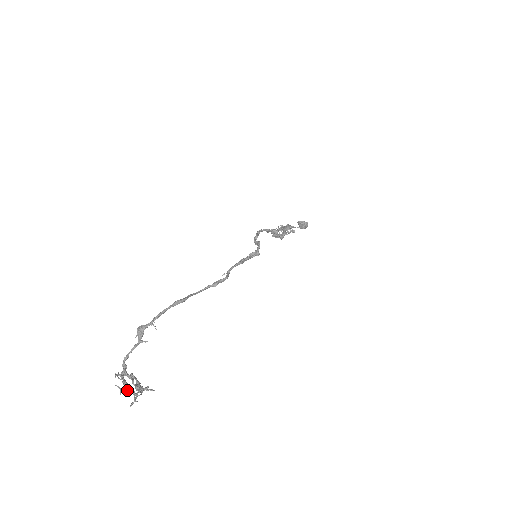
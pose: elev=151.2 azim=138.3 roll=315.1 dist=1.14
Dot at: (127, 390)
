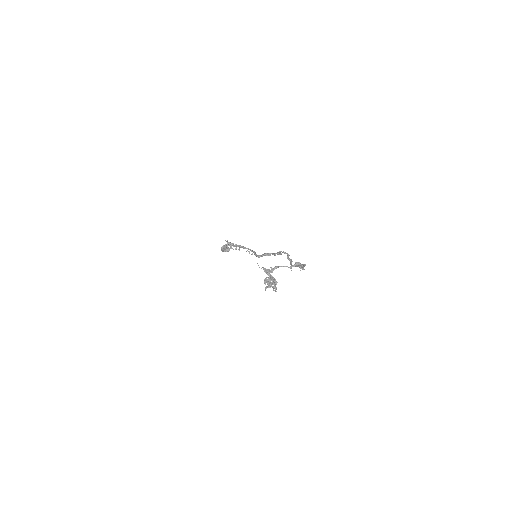
Dot at: (276, 283)
